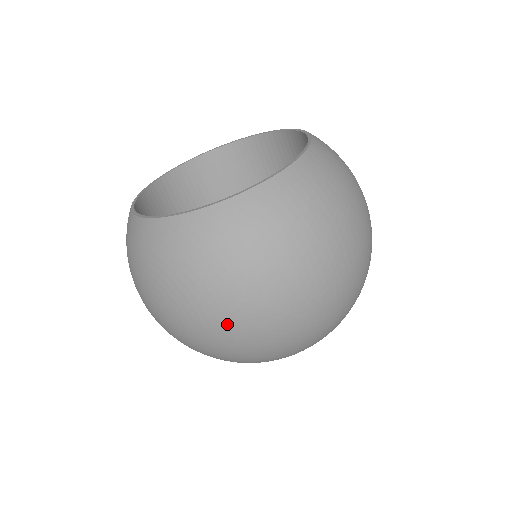
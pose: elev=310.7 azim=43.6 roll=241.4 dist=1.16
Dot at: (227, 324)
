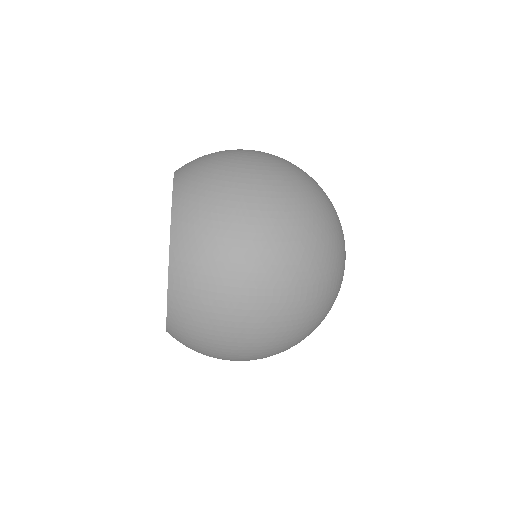
Dot at: (248, 360)
